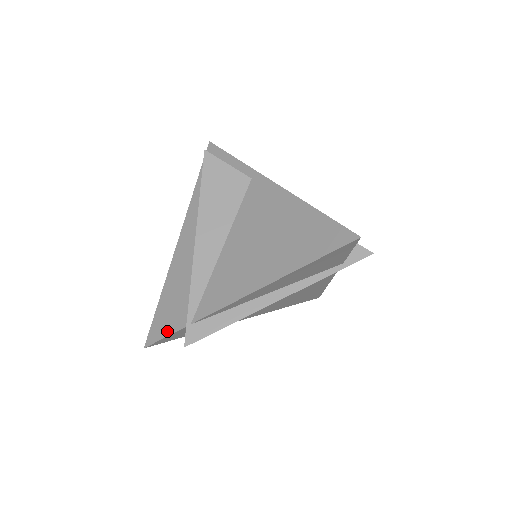
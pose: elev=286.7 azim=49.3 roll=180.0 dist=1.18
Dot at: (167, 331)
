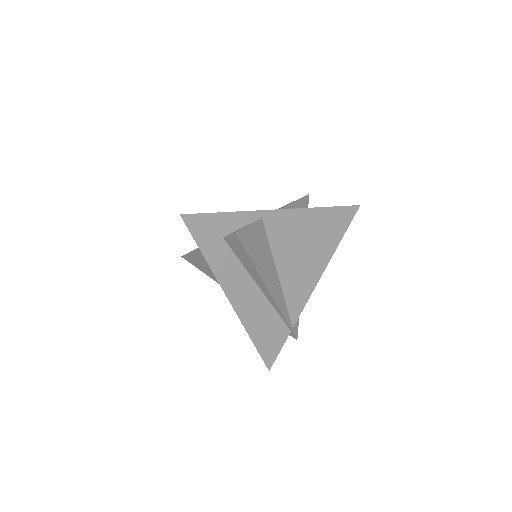
Dot at: (279, 348)
